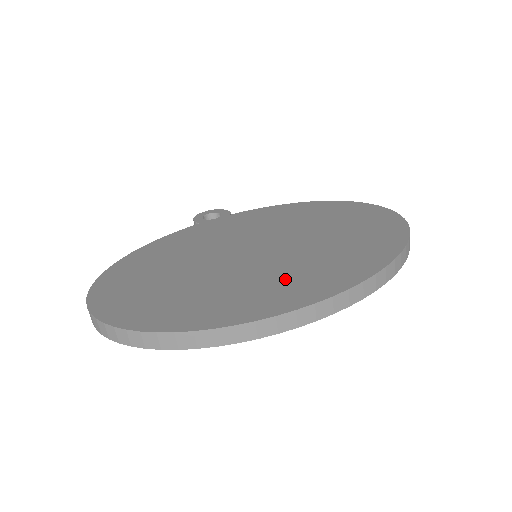
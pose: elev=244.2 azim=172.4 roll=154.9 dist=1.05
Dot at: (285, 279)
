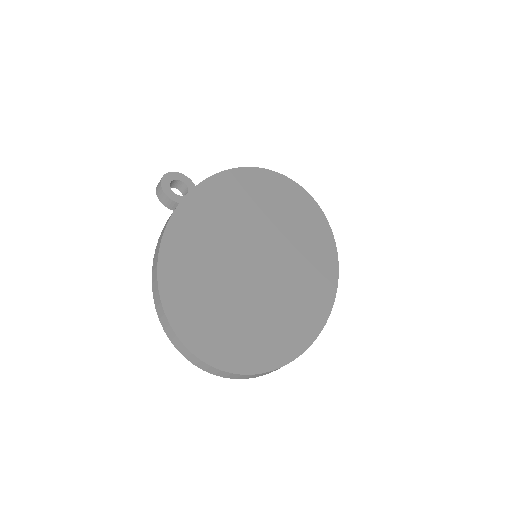
Dot at: (302, 292)
